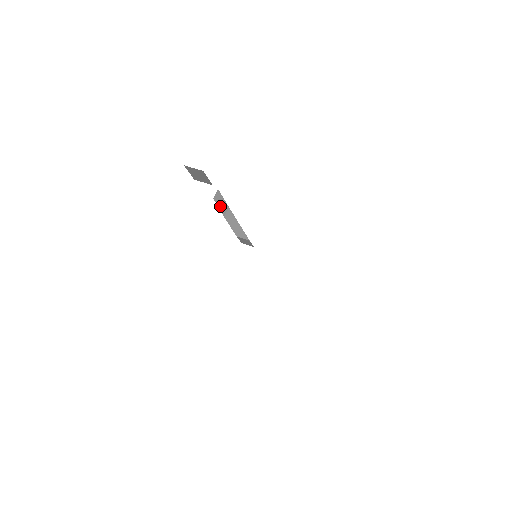
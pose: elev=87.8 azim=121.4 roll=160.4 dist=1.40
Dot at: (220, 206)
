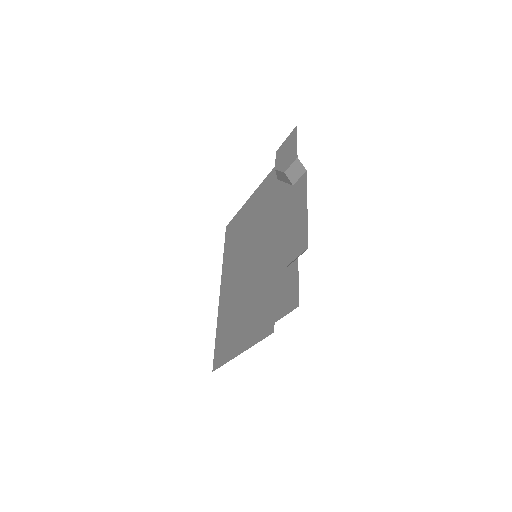
Dot at: (292, 169)
